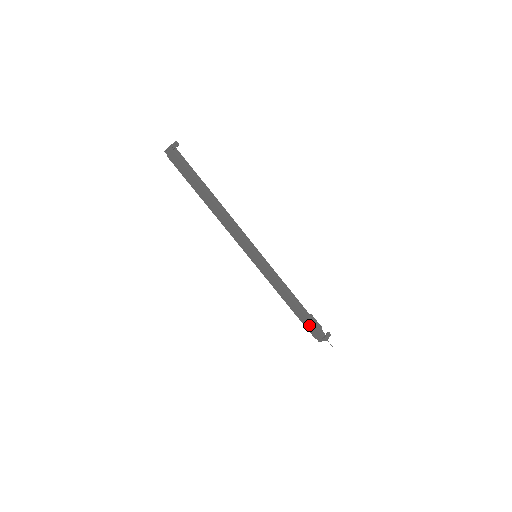
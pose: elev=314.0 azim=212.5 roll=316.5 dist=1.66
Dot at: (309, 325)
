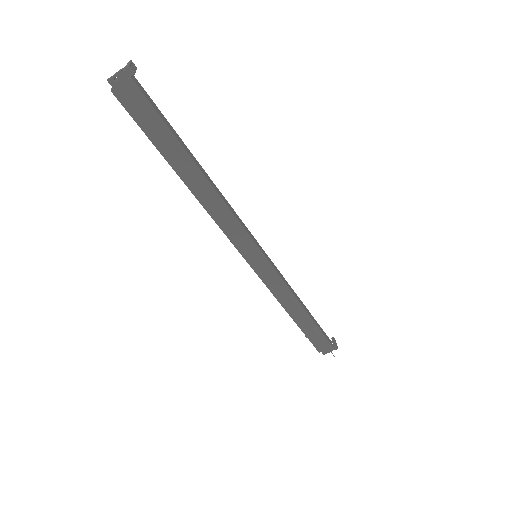
Dot at: (317, 336)
